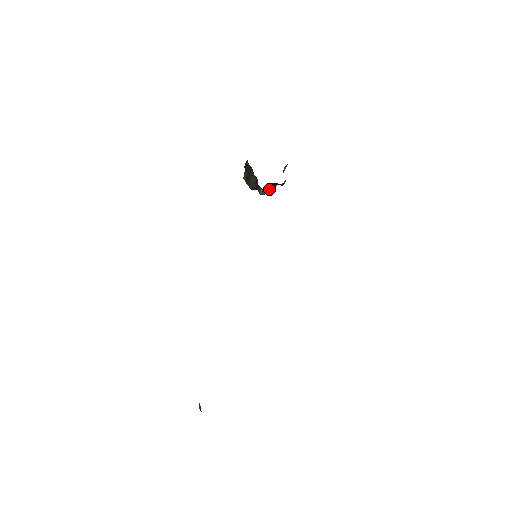
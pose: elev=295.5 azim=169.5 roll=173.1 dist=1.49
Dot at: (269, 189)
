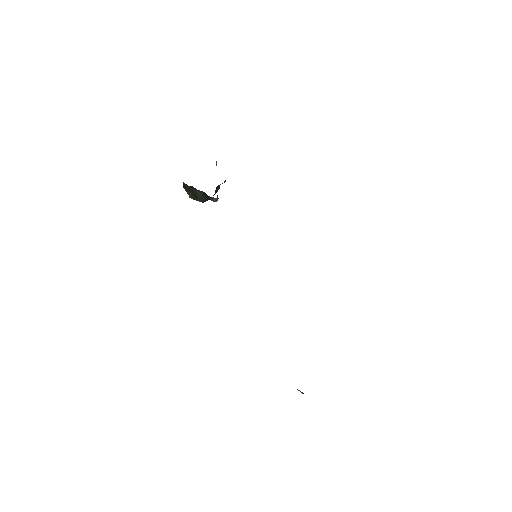
Dot at: (217, 191)
